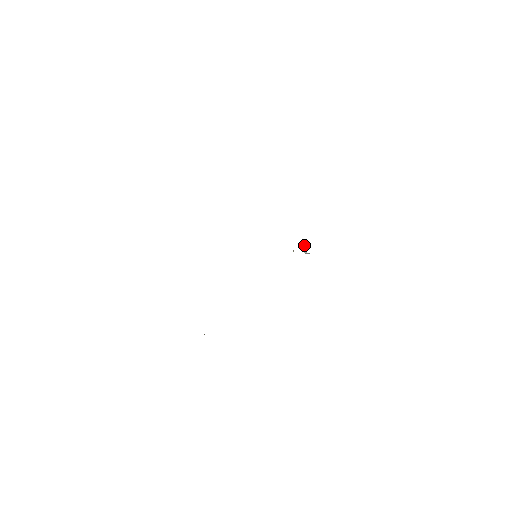
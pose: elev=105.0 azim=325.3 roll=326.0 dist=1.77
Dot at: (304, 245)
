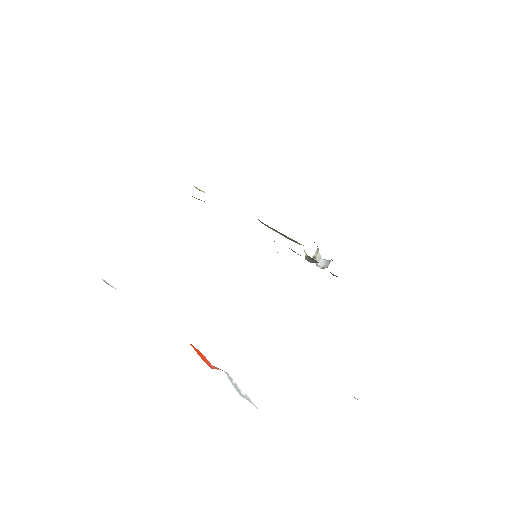
Dot at: (314, 257)
